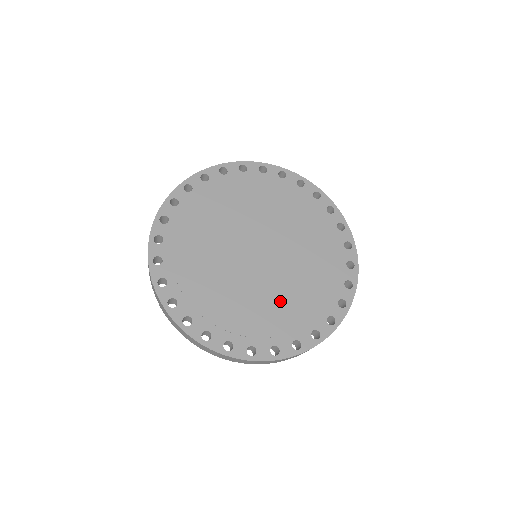
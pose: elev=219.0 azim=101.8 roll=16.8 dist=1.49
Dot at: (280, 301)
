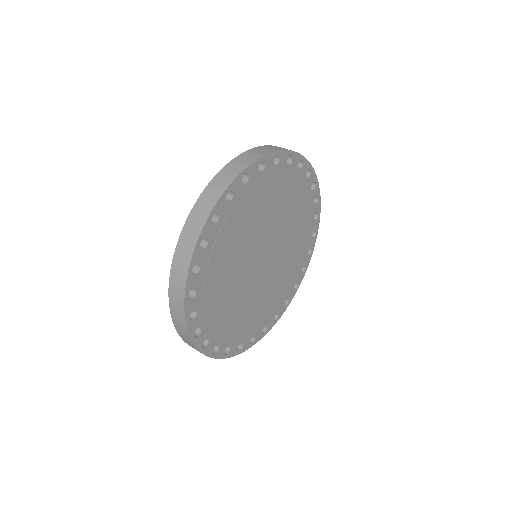
Dot at: (251, 308)
